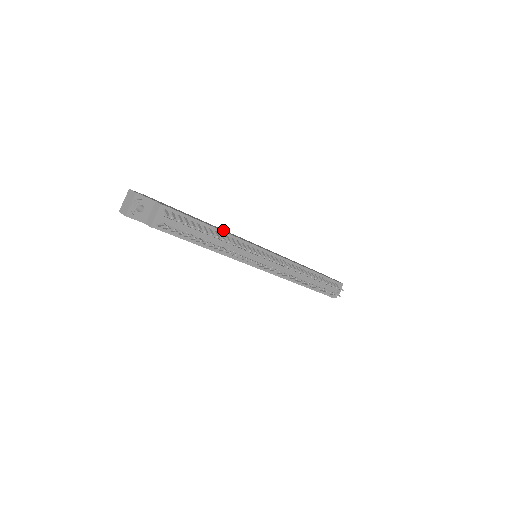
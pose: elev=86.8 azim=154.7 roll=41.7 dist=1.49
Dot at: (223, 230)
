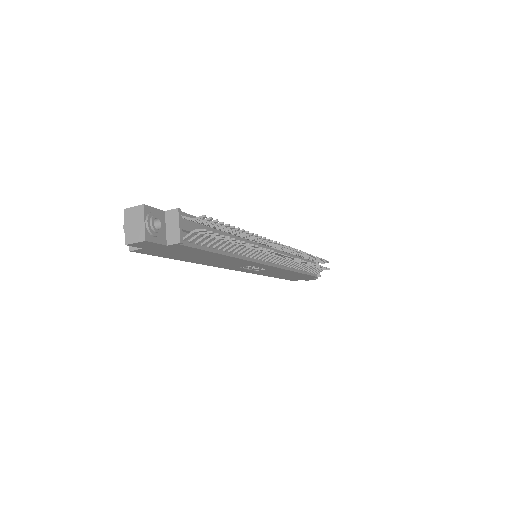
Dot at: occluded
